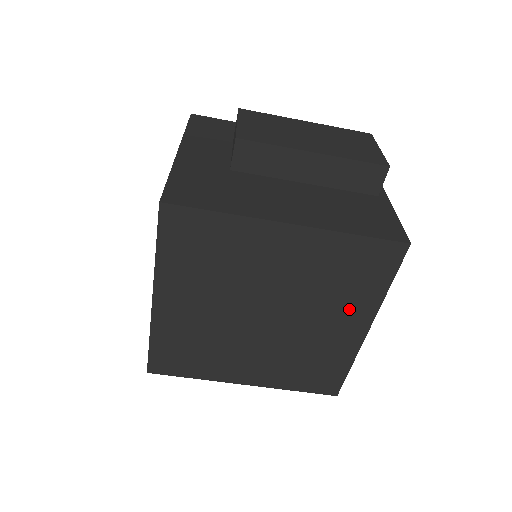
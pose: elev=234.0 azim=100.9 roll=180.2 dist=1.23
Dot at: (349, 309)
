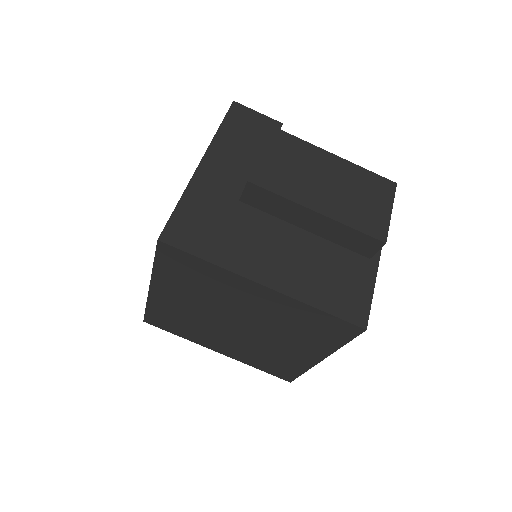
Dot at: (307, 345)
